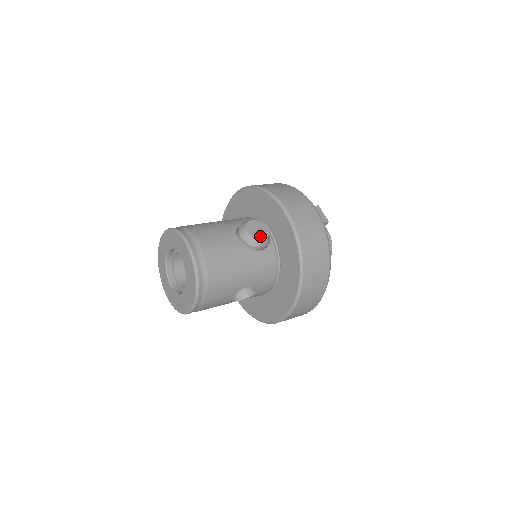
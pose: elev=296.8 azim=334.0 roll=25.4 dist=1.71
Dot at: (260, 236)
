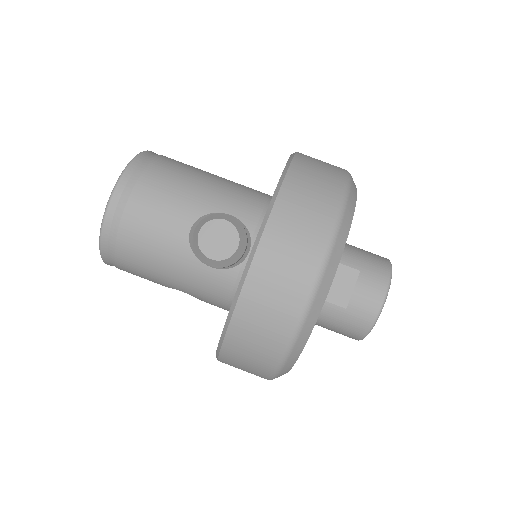
Dot at: (212, 251)
